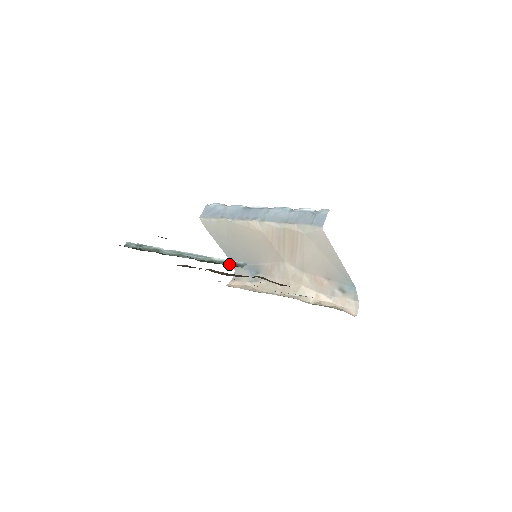
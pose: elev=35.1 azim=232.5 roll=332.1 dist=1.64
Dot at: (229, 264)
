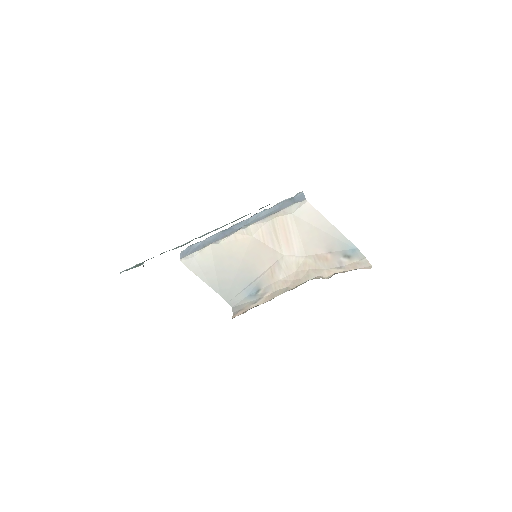
Dot at: occluded
